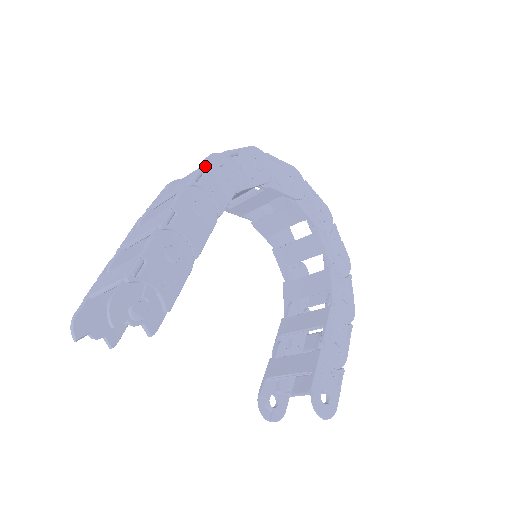
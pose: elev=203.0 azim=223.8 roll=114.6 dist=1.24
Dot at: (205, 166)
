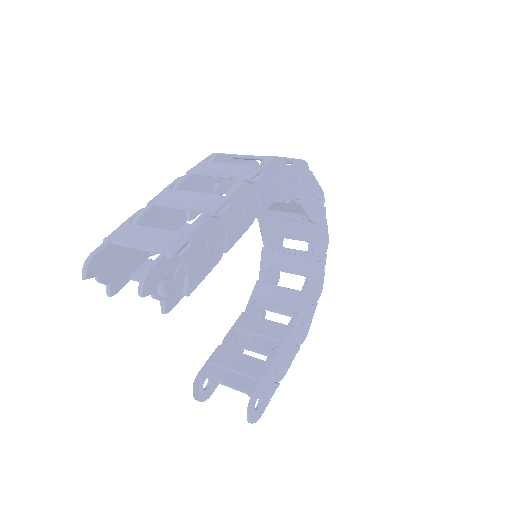
Dot at: (266, 167)
